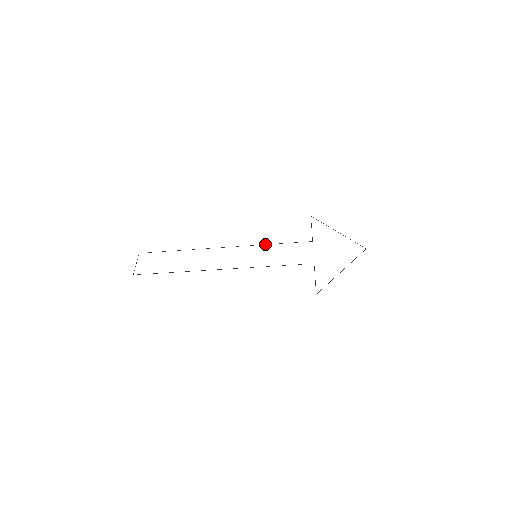
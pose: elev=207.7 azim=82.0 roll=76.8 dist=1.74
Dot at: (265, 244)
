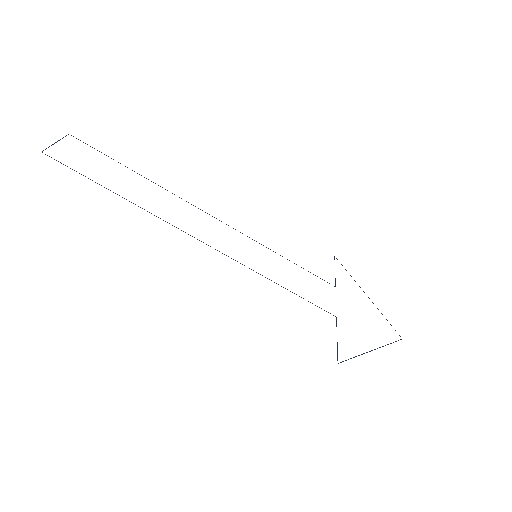
Dot at: occluded
